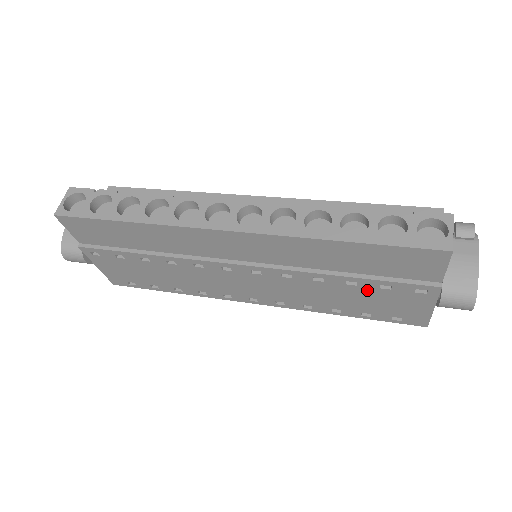
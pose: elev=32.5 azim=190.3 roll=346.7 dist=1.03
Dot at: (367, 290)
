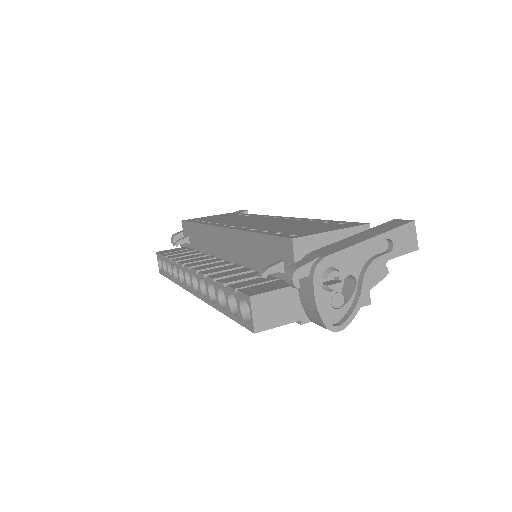
Dot at: occluded
